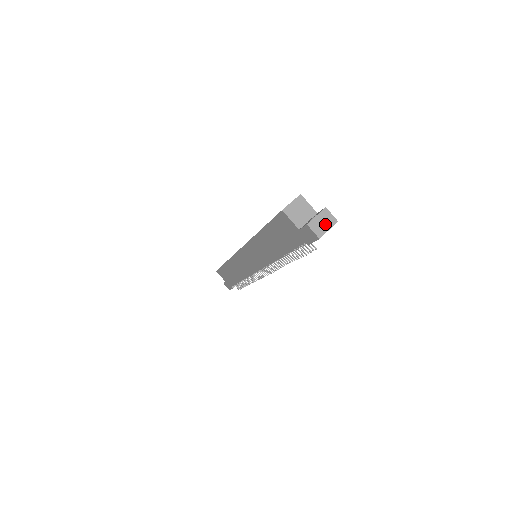
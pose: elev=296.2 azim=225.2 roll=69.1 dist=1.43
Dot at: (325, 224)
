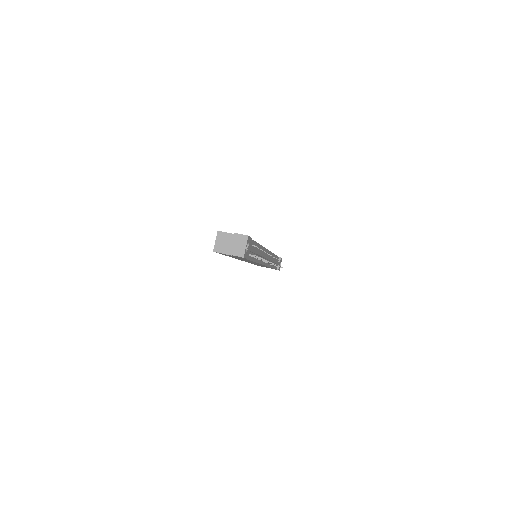
Dot at: (241, 245)
